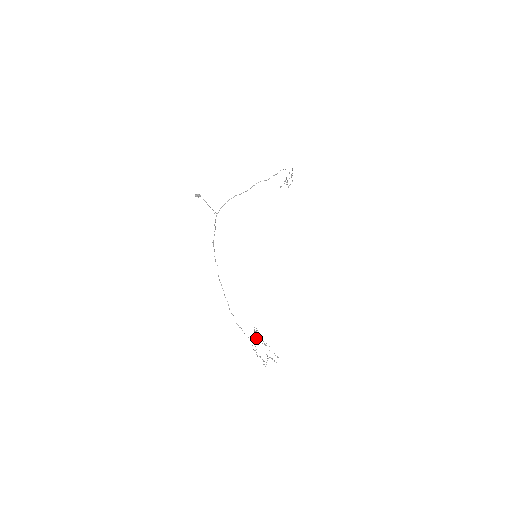
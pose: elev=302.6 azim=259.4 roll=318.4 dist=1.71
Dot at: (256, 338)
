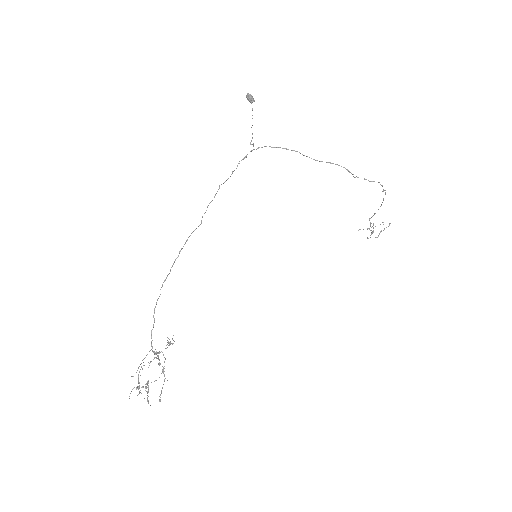
Dot at: occluded
